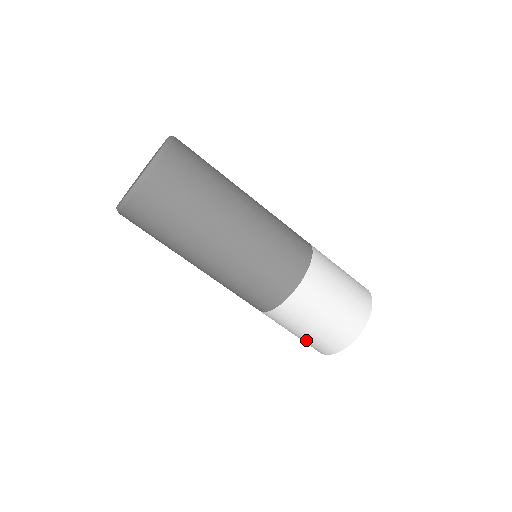
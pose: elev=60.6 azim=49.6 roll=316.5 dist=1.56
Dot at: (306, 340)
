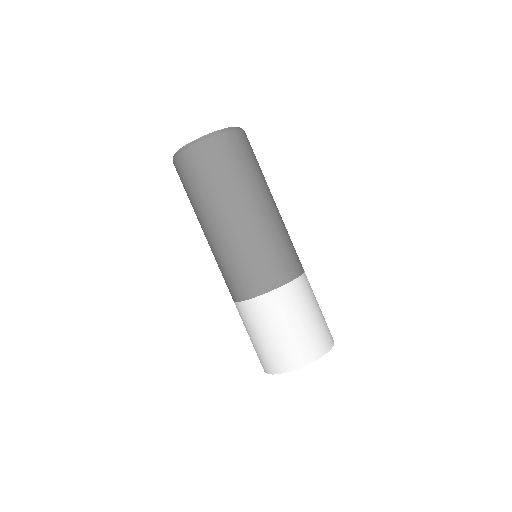
Dot at: occluded
